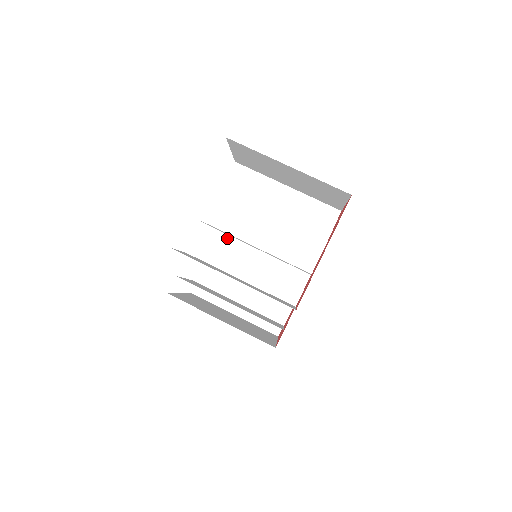
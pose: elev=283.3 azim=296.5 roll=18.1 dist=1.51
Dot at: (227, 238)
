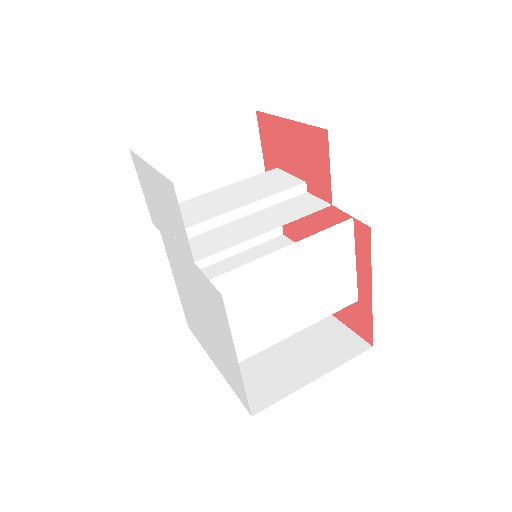
Dot at: (214, 231)
